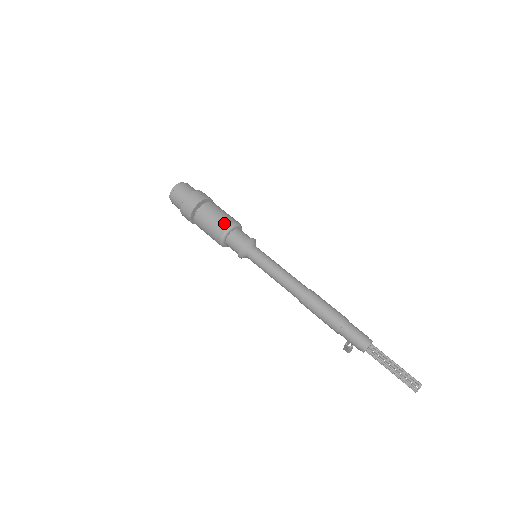
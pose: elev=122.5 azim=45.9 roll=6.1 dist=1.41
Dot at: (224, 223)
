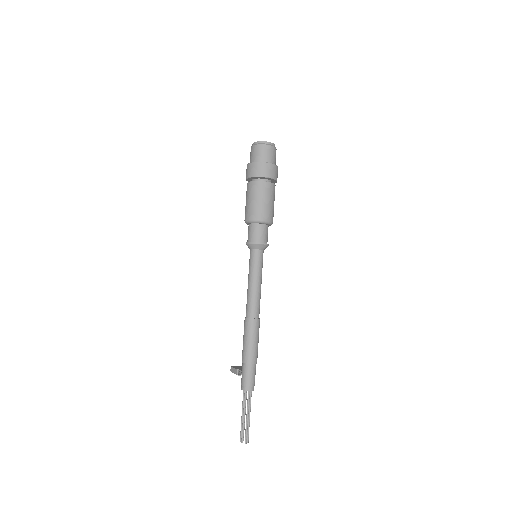
Dot at: (266, 214)
